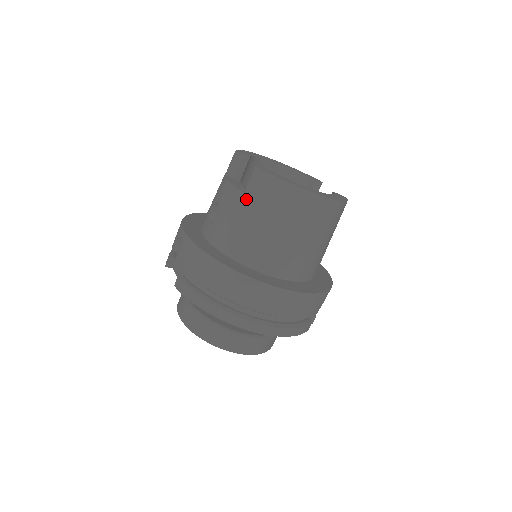
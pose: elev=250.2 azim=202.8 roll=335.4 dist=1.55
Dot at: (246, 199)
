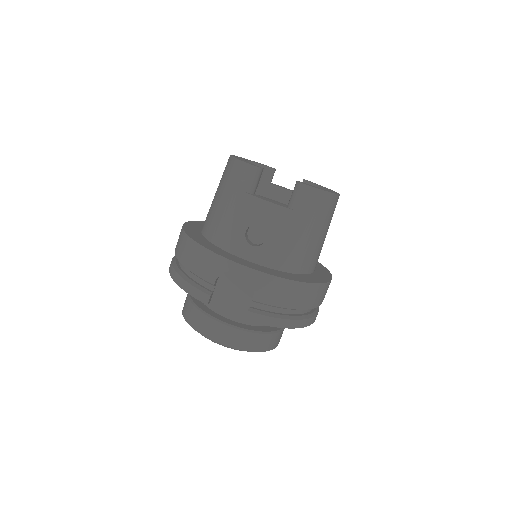
Dot at: (299, 216)
